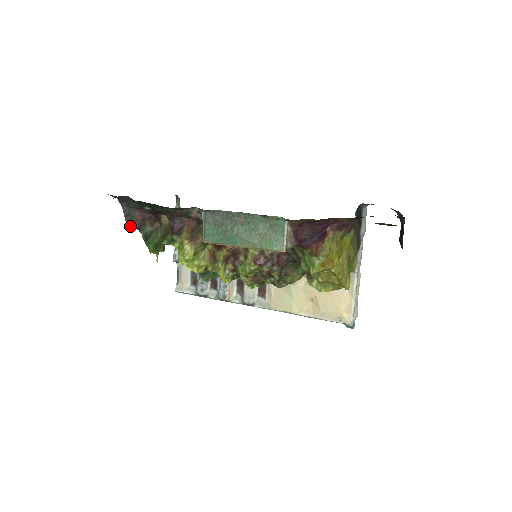
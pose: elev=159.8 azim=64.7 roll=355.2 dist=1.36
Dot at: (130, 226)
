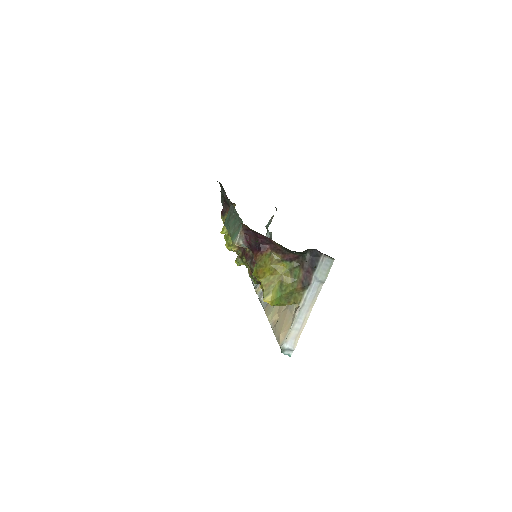
Dot at: (222, 205)
